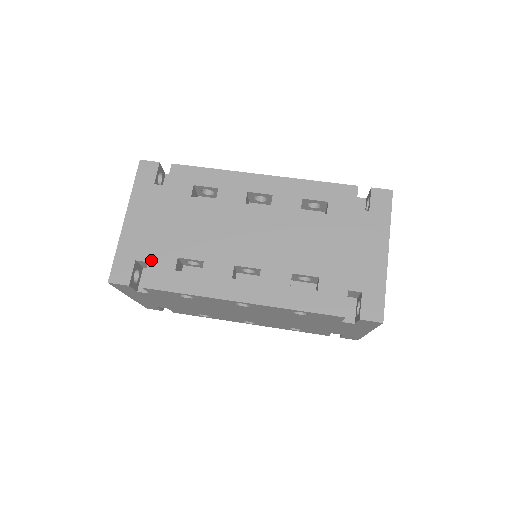
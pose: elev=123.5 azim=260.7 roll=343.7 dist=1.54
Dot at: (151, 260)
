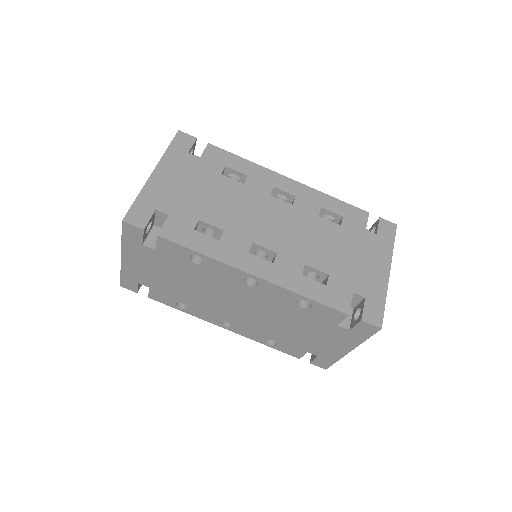
Dot at: (172, 214)
